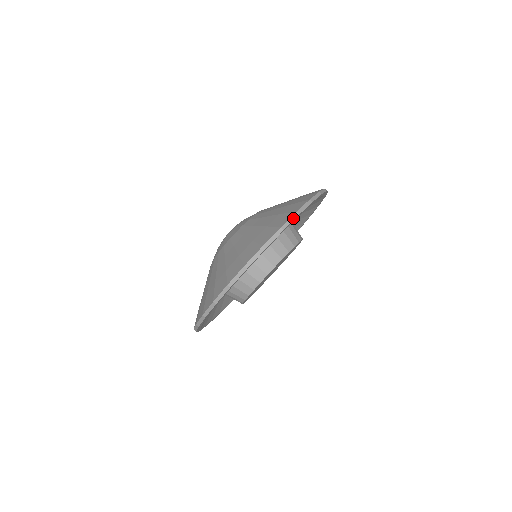
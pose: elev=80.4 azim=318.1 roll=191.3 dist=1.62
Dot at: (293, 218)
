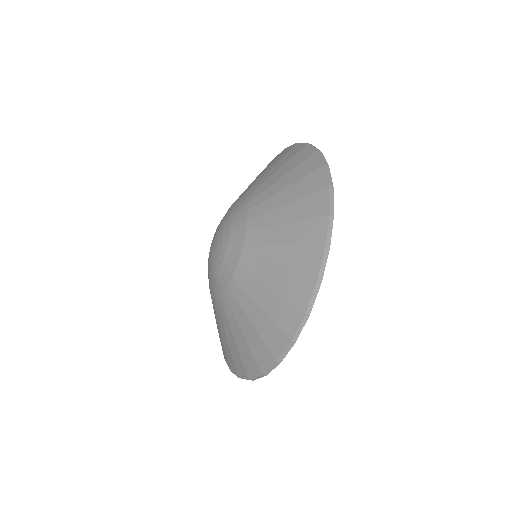
Dot at: (316, 293)
